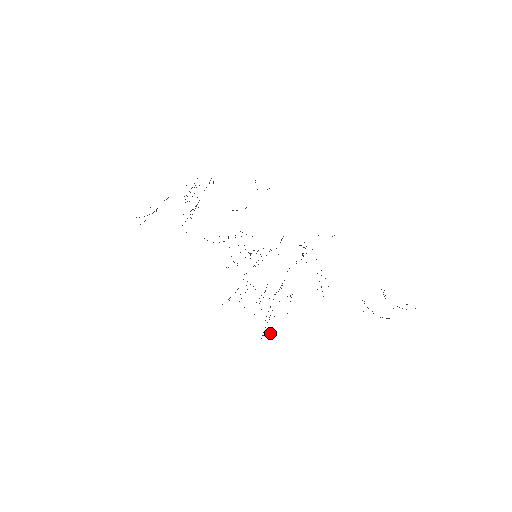
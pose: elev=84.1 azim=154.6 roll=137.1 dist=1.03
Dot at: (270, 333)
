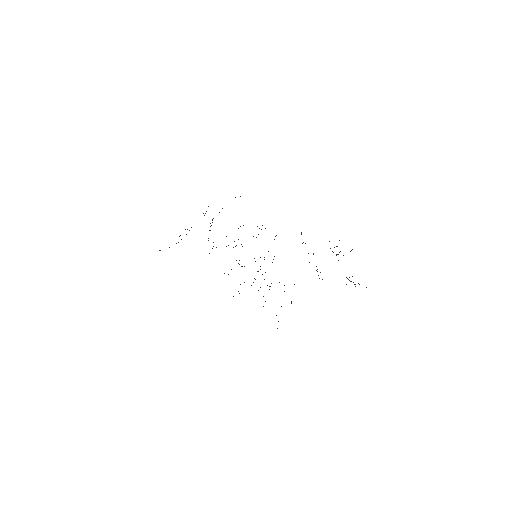
Dot at: occluded
